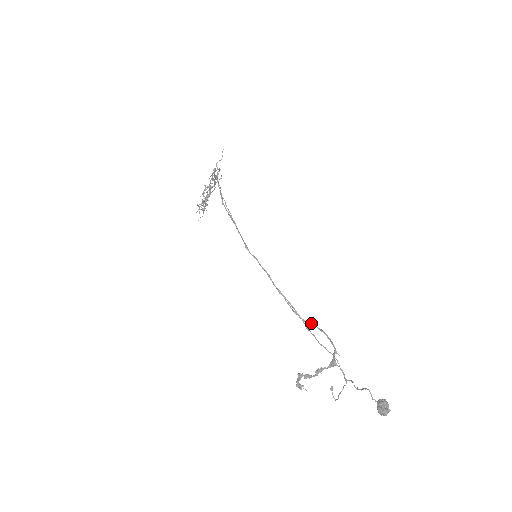
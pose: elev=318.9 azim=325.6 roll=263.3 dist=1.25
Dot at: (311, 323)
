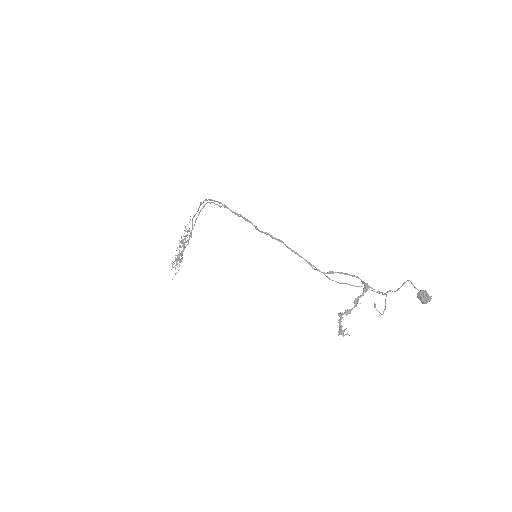
Dot at: (331, 272)
